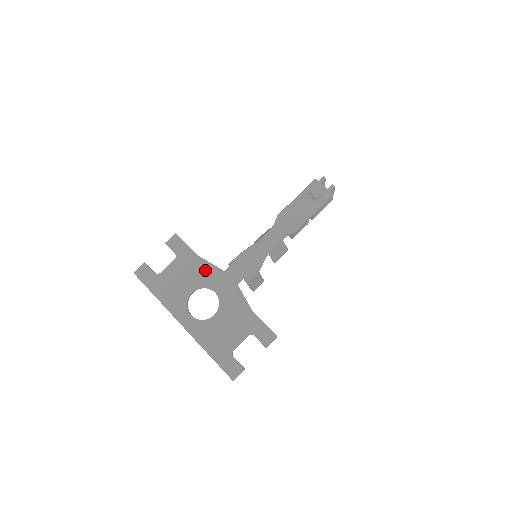
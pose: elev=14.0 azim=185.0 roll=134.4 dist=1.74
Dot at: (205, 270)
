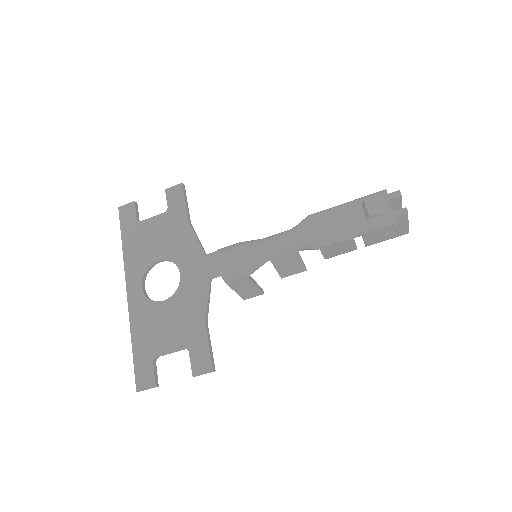
Dot at: (186, 242)
